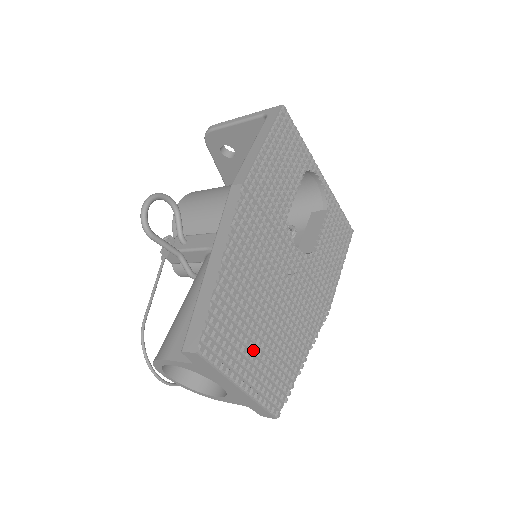
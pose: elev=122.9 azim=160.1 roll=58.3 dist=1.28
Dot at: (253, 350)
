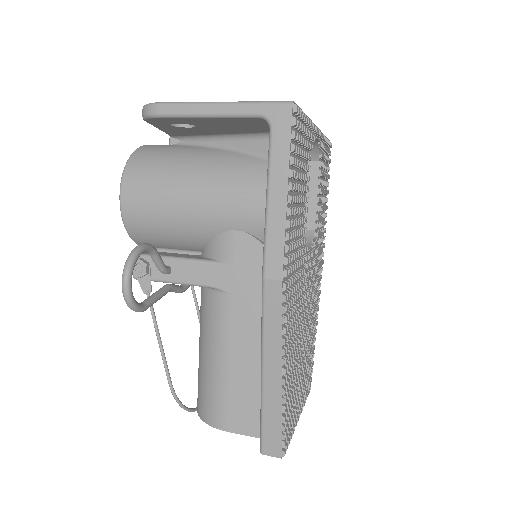
Dot at: (299, 384)
